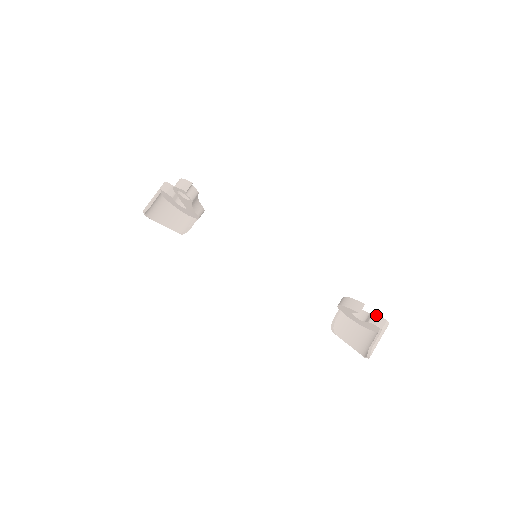
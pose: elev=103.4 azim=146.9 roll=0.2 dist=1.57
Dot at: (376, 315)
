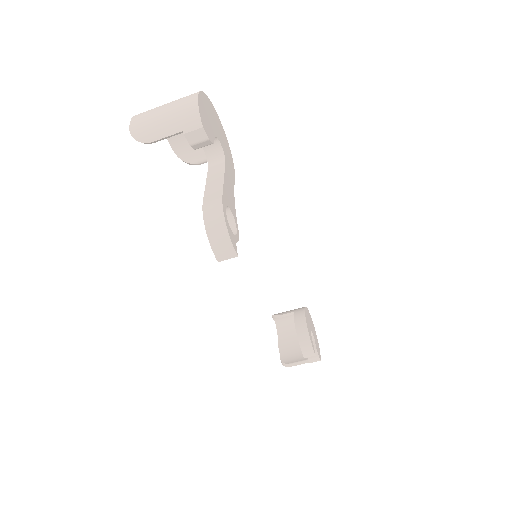
Dot at: (317, 354)
